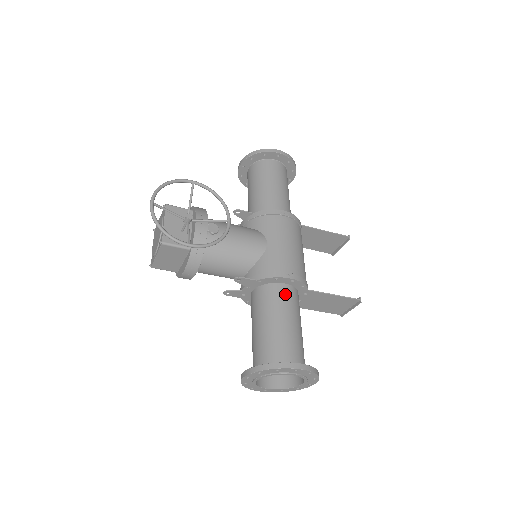
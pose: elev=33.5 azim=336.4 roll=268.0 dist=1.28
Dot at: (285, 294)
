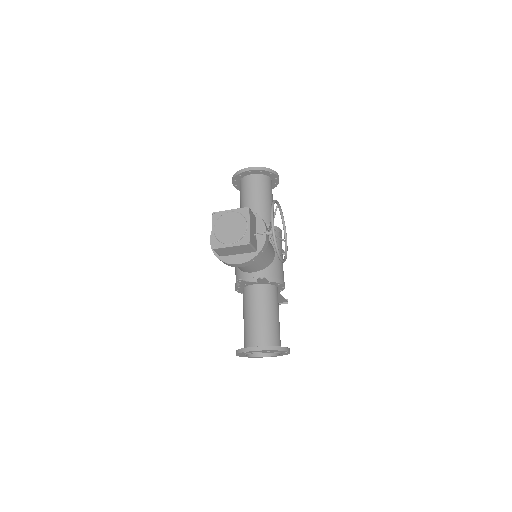
Dot at: (277, 295)
